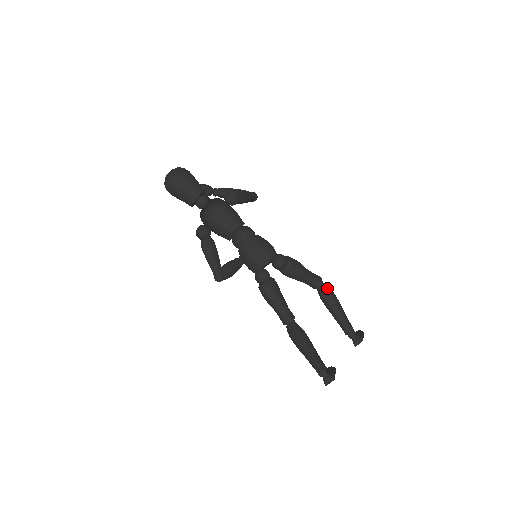
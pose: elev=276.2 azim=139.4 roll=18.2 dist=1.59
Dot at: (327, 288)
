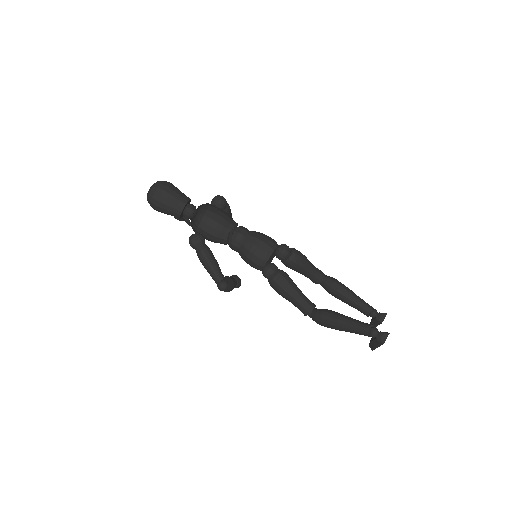
Dot at: (331, 277)
